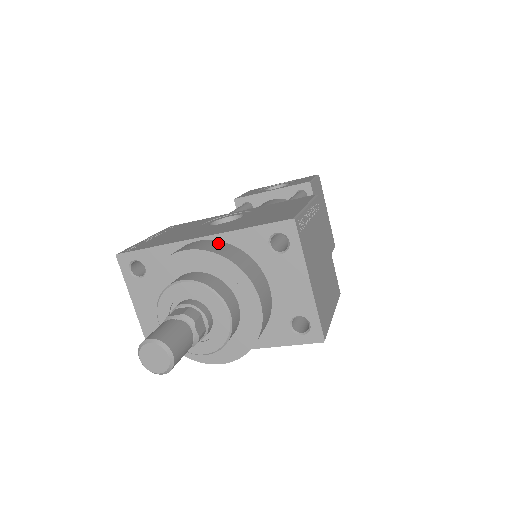
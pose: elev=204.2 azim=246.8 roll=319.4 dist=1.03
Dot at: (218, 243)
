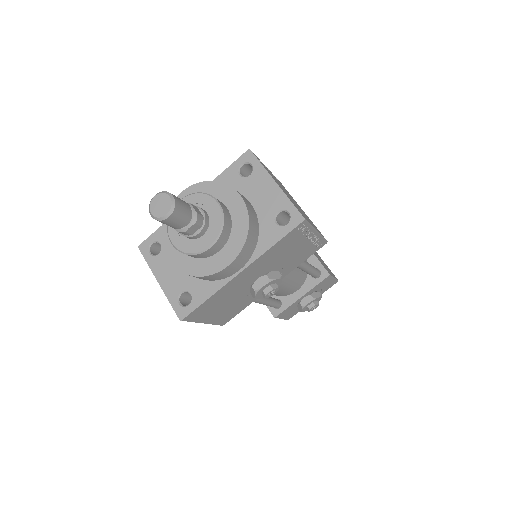
Dot at: occluded
